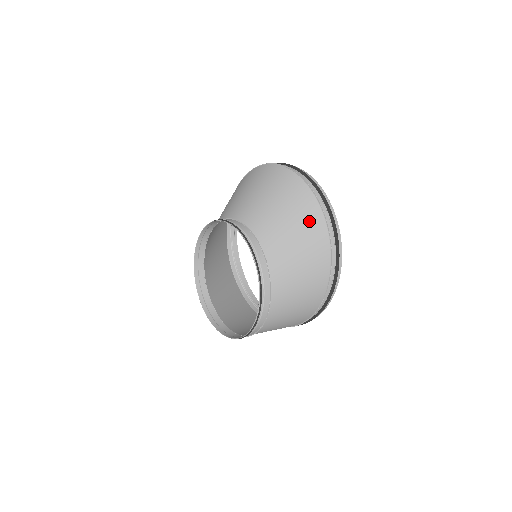
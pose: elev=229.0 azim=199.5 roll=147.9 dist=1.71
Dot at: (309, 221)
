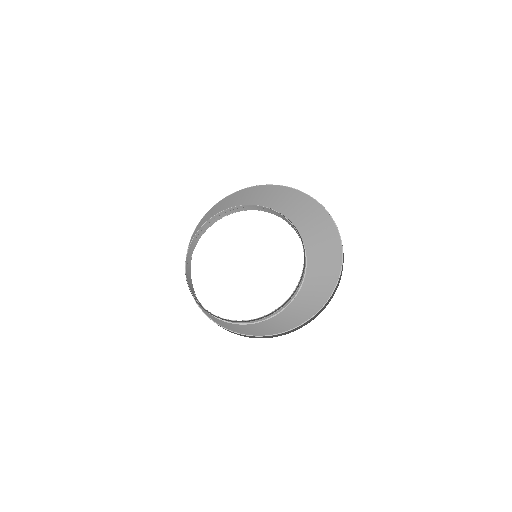
Dot at: (328, 285)
